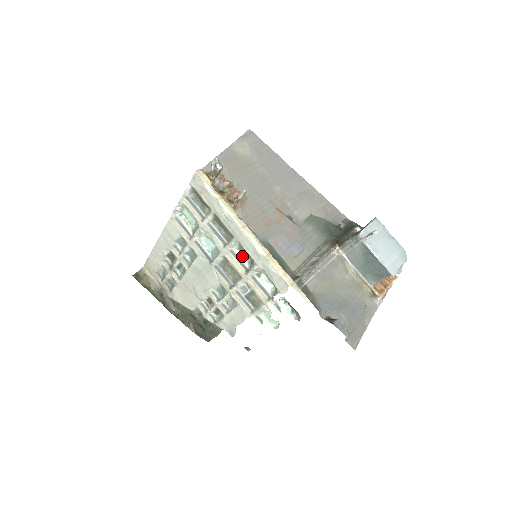
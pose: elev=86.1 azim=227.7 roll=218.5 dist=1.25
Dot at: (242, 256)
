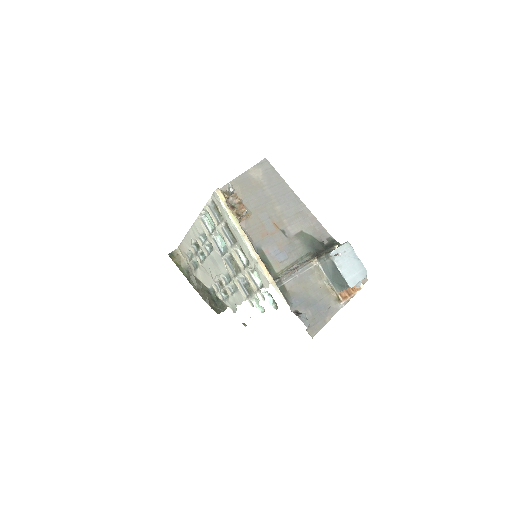
Dot at: (243, 255)
